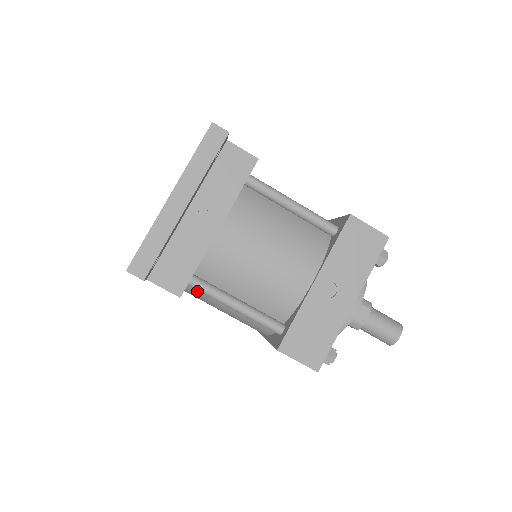
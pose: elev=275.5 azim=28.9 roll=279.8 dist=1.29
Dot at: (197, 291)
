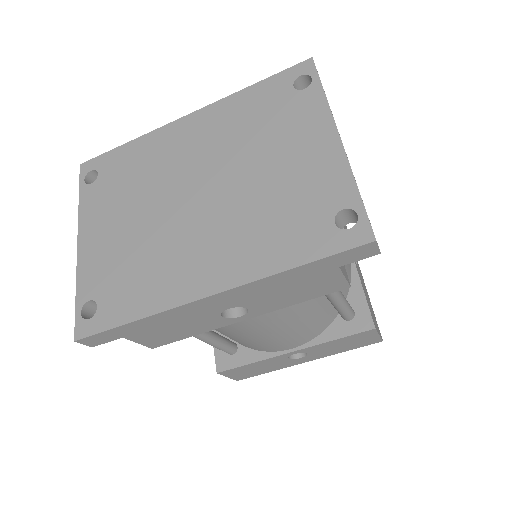
Dot at: occluded
